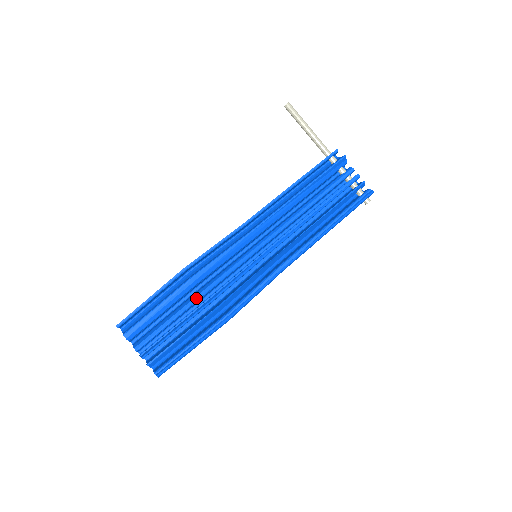
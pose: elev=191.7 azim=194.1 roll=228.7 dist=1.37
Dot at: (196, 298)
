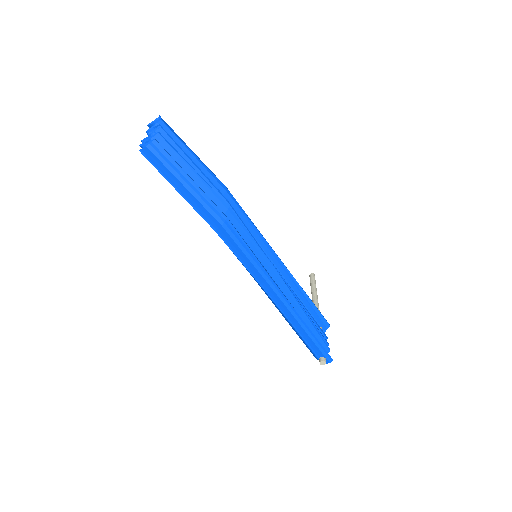
Dot at: occluded
